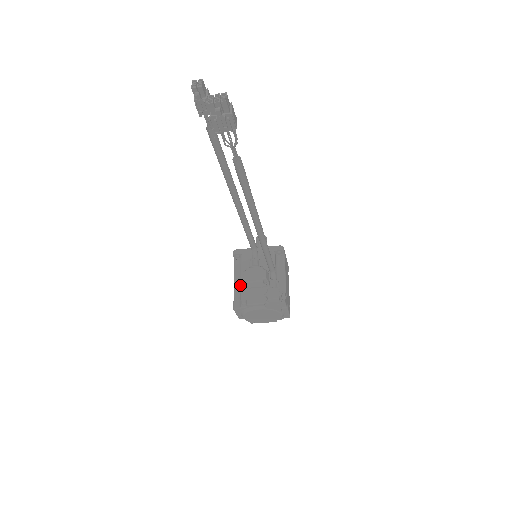
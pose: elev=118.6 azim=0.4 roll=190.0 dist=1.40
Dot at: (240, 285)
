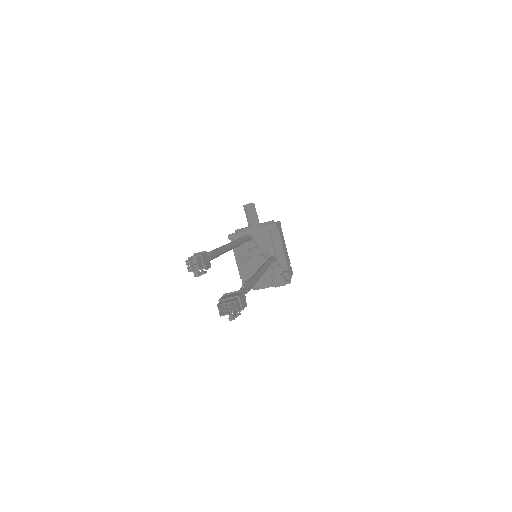
Dot at: occluded
